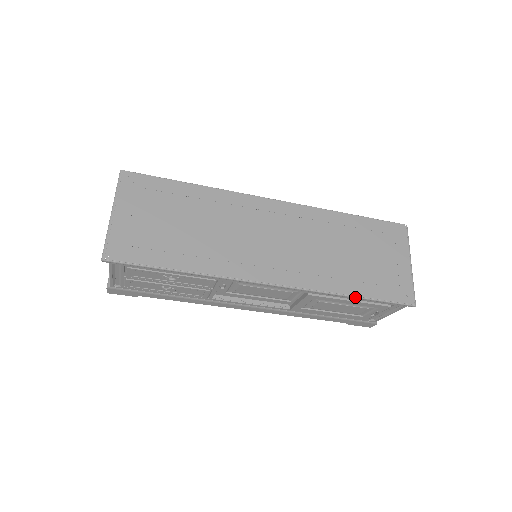
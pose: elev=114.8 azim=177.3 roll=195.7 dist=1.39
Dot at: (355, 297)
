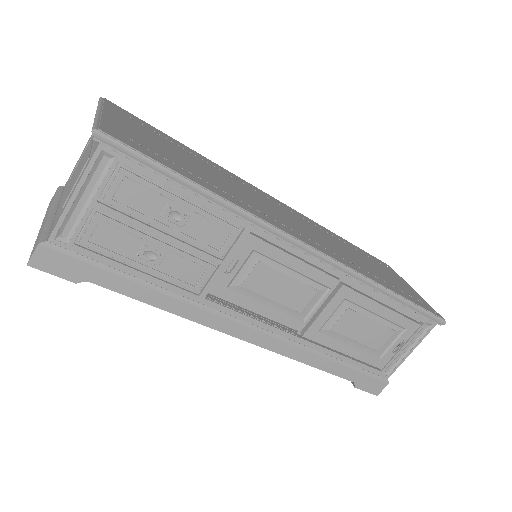
Dot at: (394, 293)
